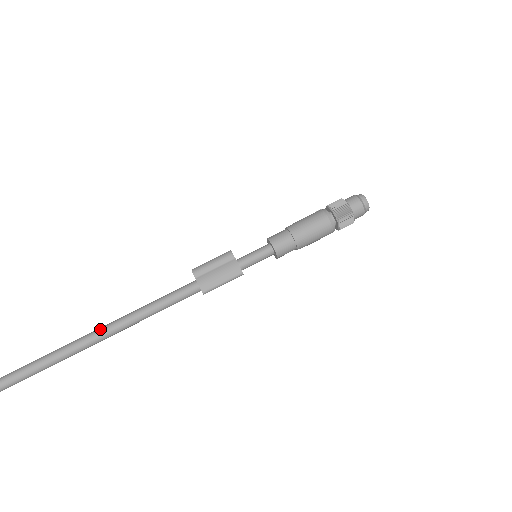
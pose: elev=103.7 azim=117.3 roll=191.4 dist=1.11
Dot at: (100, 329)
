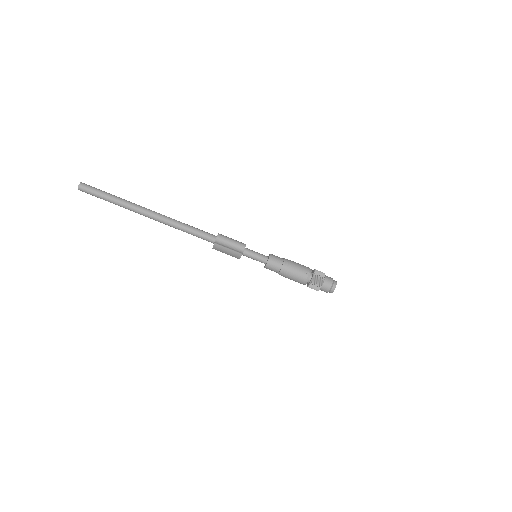
Dot at: (149, 215)
